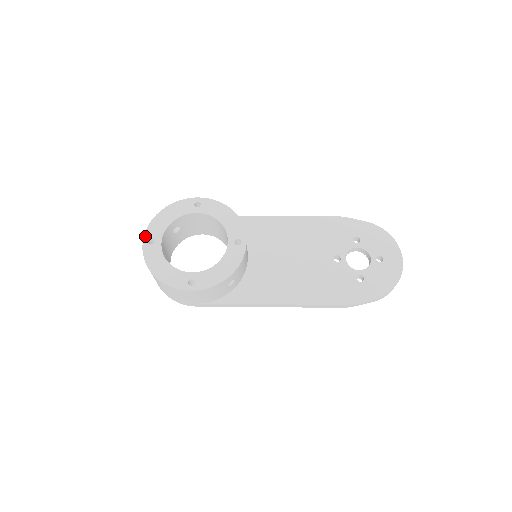
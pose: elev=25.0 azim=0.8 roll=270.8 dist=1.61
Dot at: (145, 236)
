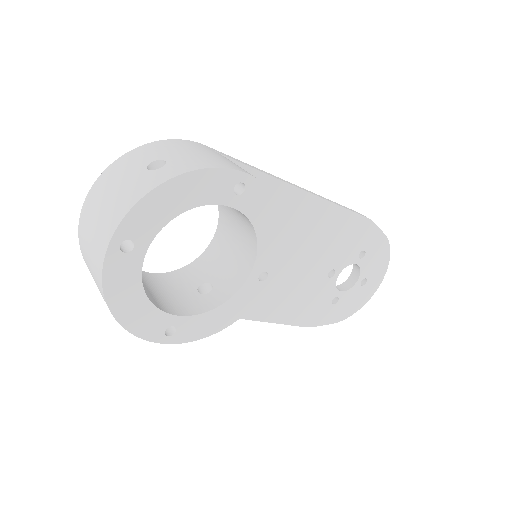
Dot at: (118, 232)
